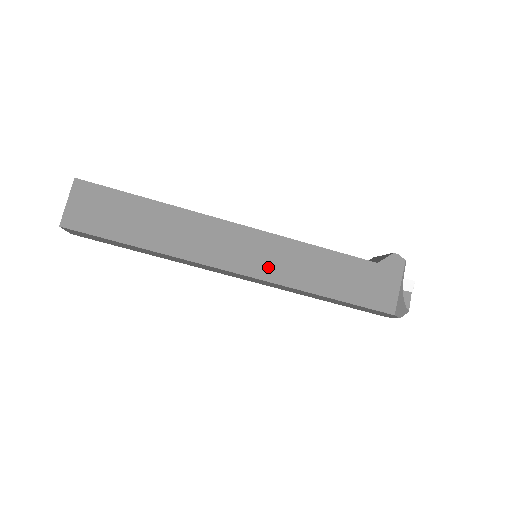
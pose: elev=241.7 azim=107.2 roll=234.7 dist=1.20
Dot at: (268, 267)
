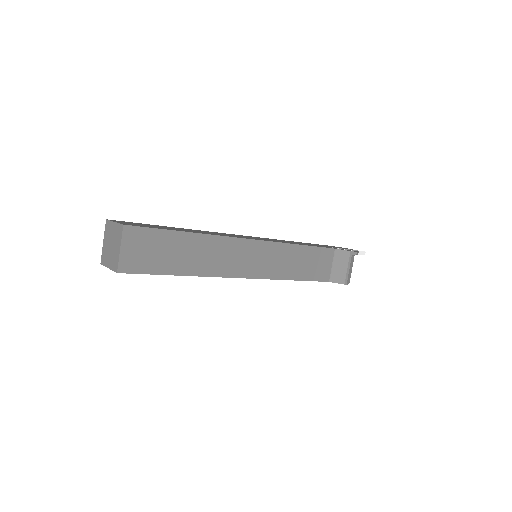
Dot at: occluded
